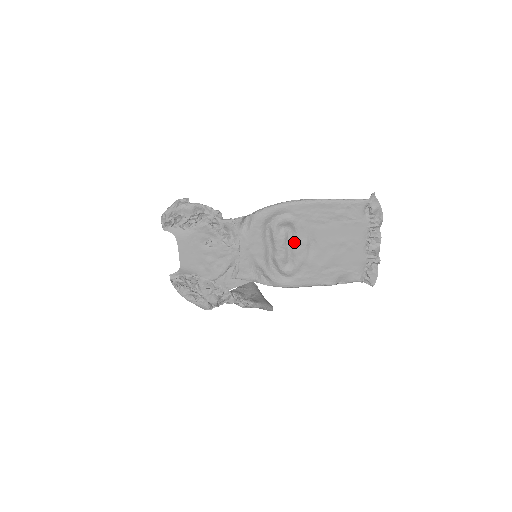
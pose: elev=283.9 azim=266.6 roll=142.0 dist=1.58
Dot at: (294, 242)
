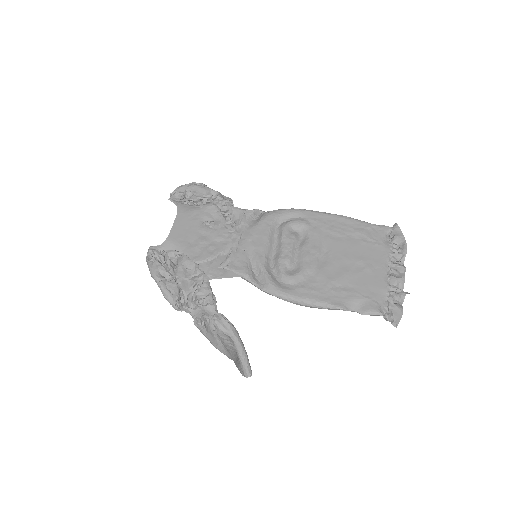
Dot at: (304, 247)
